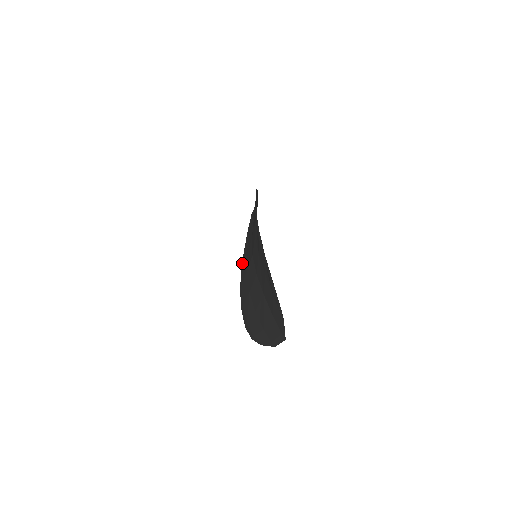
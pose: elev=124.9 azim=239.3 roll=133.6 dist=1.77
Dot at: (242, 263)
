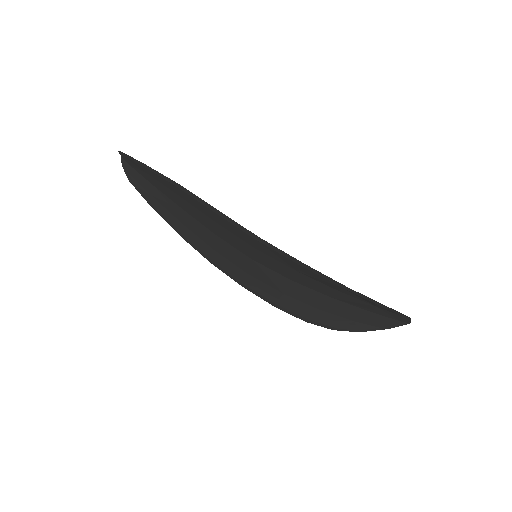
Dot at: (204, 255)
